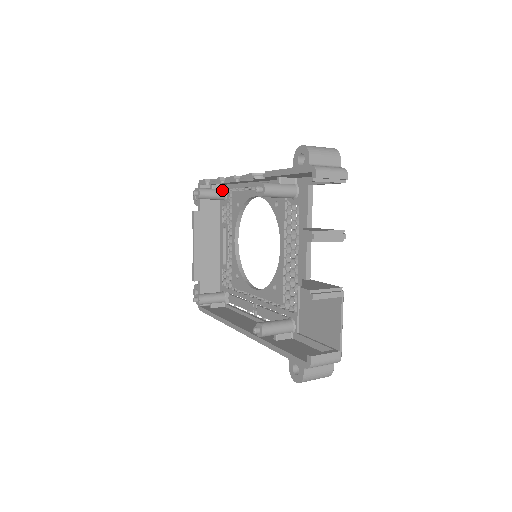
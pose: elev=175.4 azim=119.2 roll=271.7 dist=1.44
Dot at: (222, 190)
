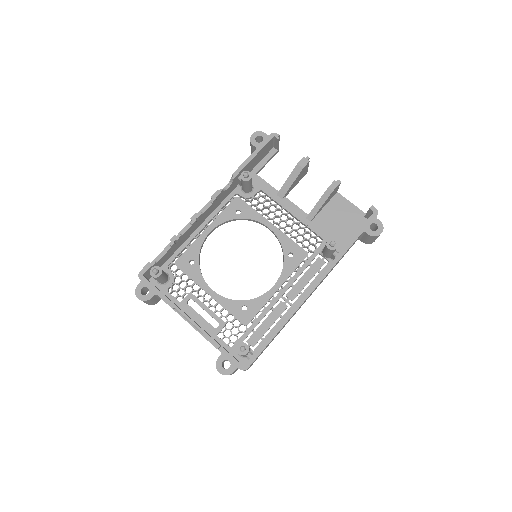
Dot at: occluded
